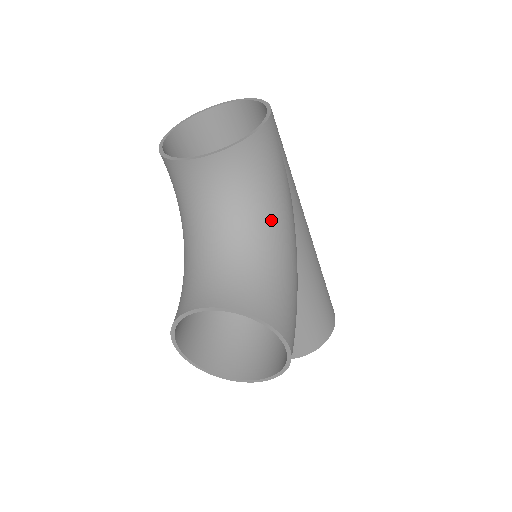
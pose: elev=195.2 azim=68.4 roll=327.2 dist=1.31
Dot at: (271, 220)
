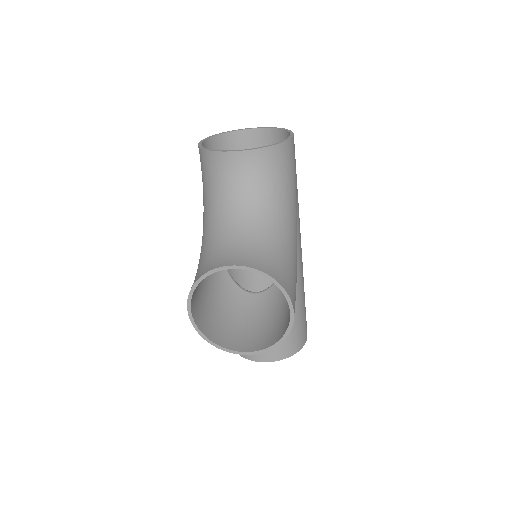
Dot at: (285, 213)
